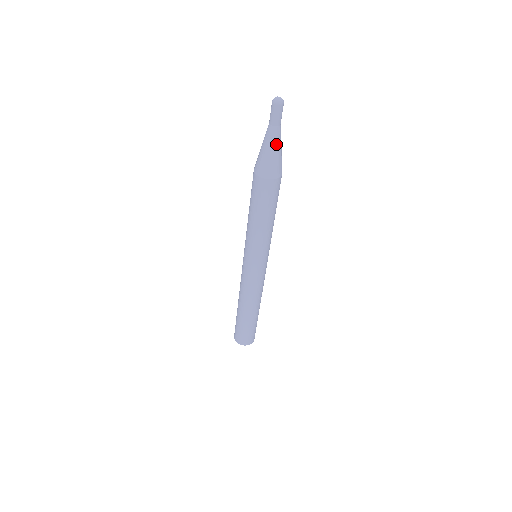
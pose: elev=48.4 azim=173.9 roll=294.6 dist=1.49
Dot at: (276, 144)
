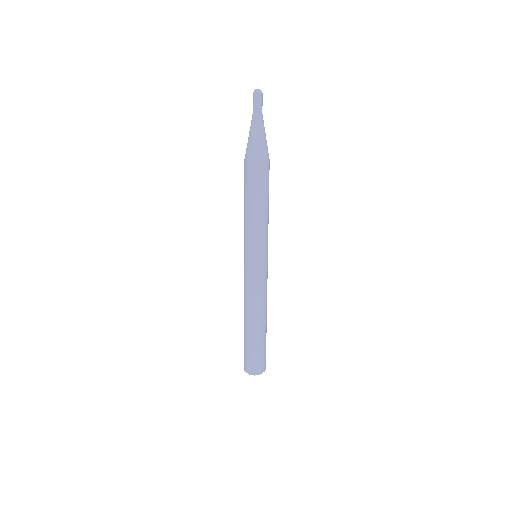
Dot at: (255, 129)
